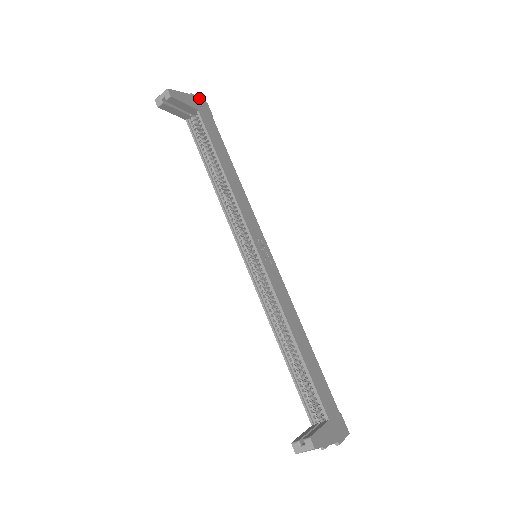
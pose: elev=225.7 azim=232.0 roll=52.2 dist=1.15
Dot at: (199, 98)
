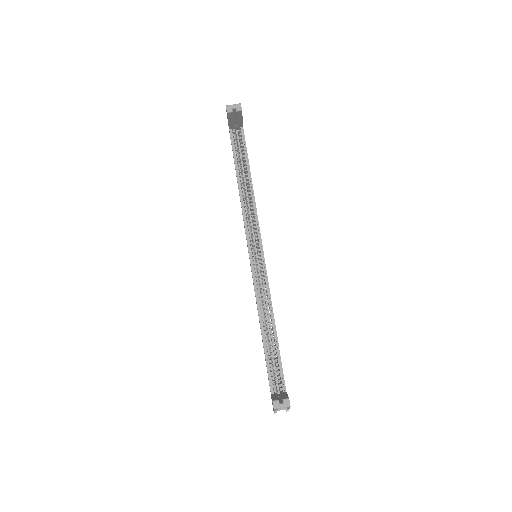
Dot at: occluded
